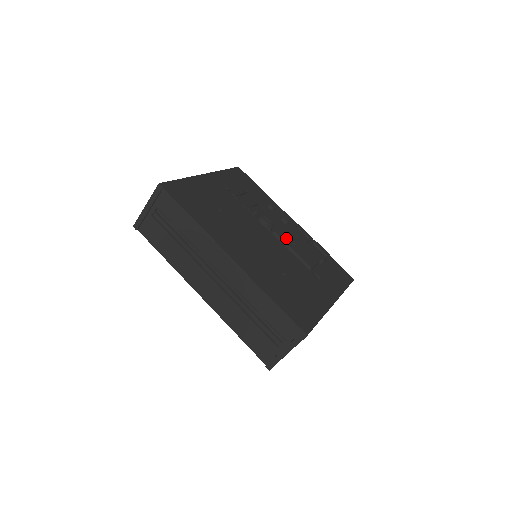
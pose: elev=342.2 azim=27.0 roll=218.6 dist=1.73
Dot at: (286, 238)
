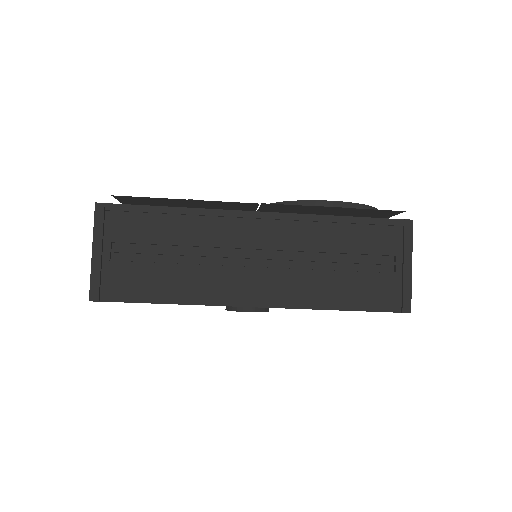
Dot at: occluded
